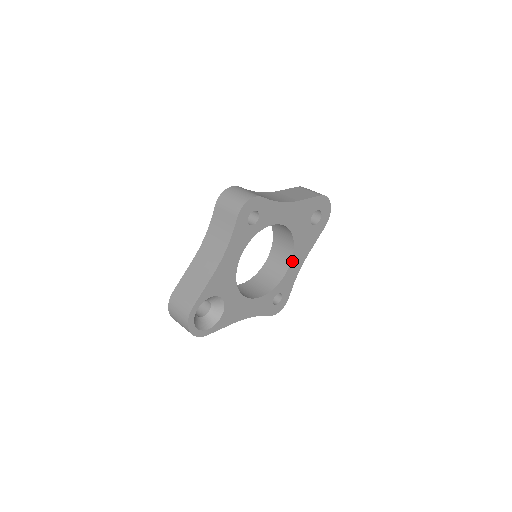
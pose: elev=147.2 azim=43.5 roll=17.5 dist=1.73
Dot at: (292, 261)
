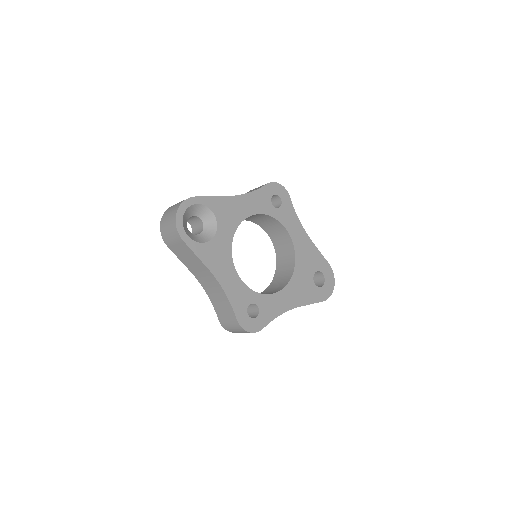
Dot at: (284, 290)
